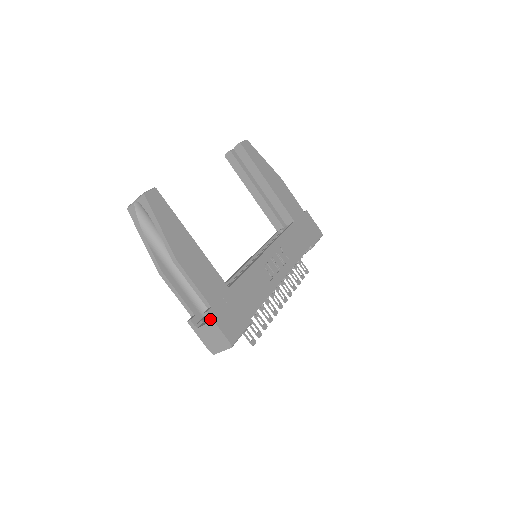
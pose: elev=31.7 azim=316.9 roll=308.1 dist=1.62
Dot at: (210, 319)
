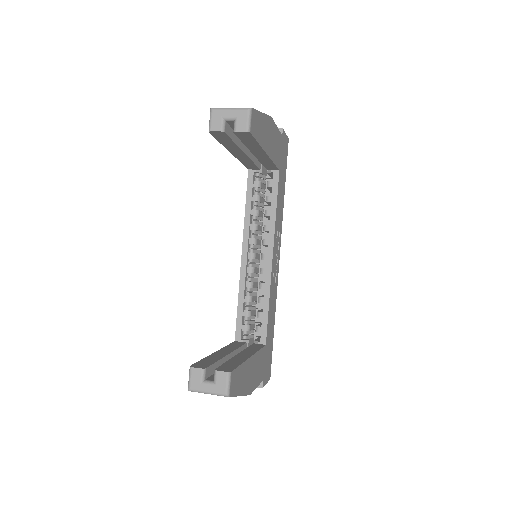
Dot at: occluded
